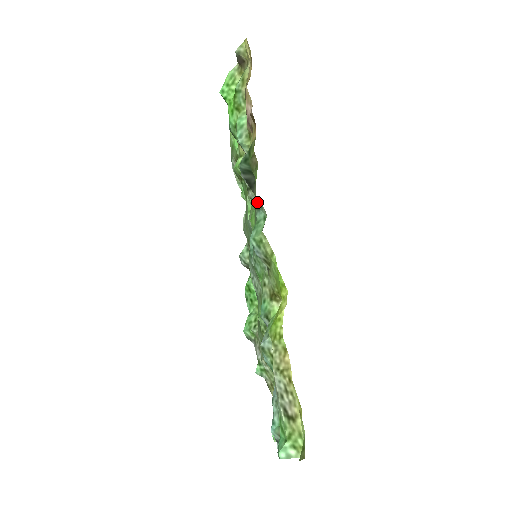
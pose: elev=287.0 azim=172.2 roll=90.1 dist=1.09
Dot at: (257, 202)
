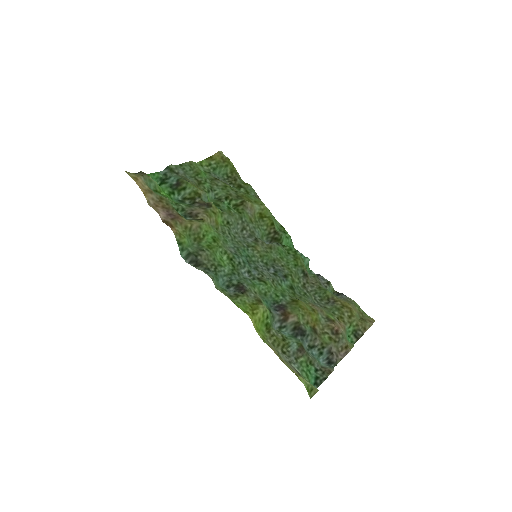
Dot at: (205, 269)
